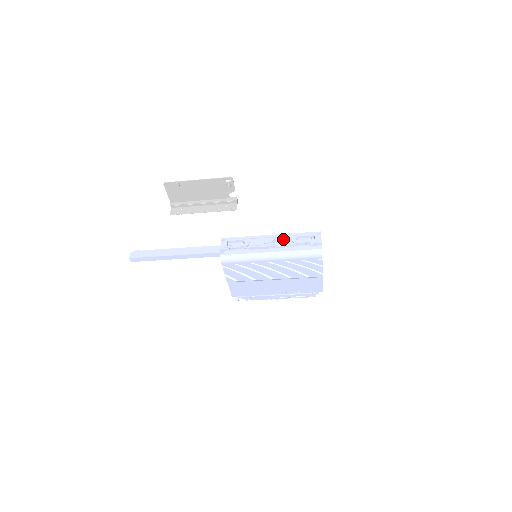
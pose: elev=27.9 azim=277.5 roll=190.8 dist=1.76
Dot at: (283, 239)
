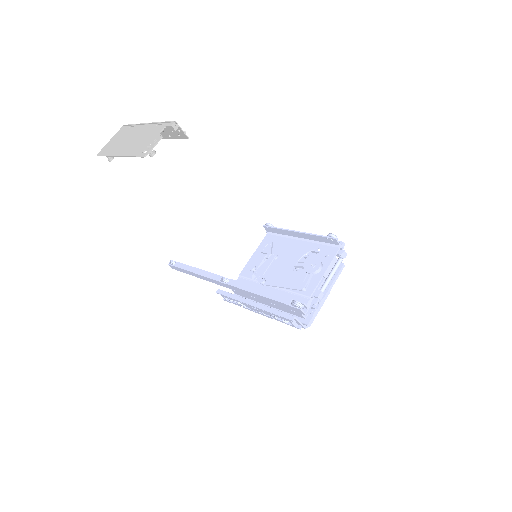
Dot at: (264, 312)
